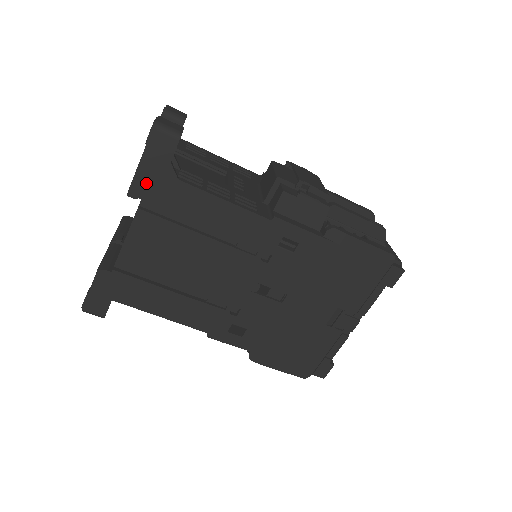
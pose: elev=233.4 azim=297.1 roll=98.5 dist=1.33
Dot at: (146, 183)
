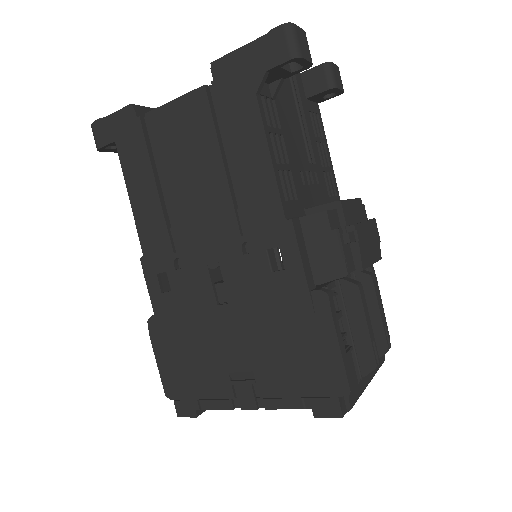
Dot at: (231, 69)
